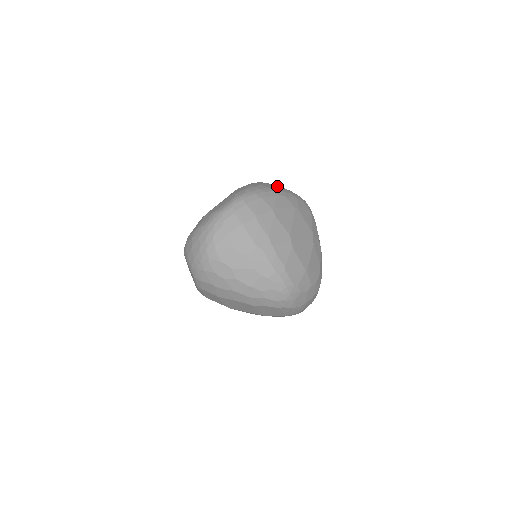
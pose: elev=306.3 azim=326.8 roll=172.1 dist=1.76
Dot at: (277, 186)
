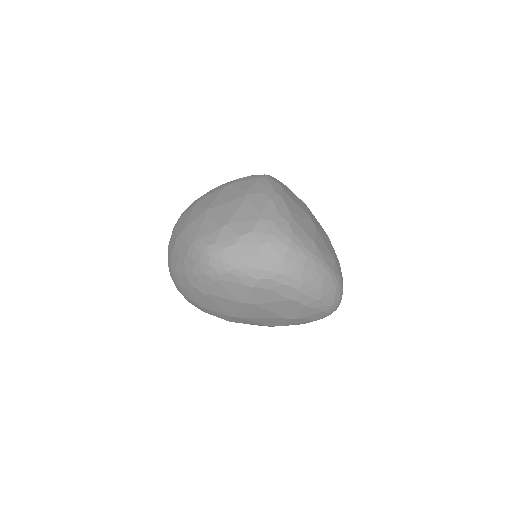
Dot at: occluded
